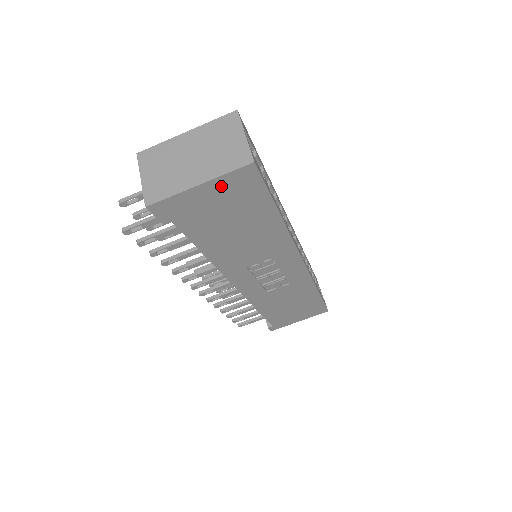
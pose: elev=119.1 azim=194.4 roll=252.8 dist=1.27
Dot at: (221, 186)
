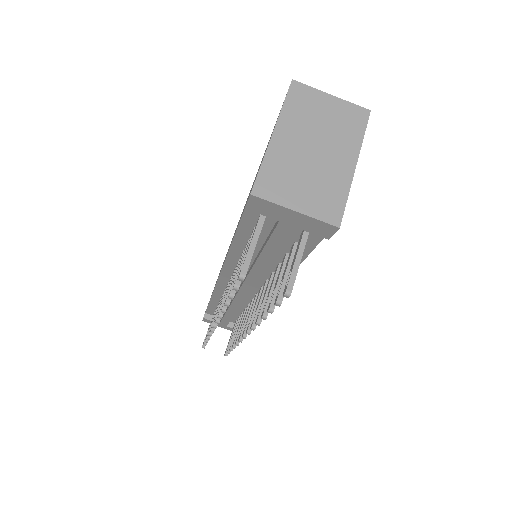
Dot at: occluded
